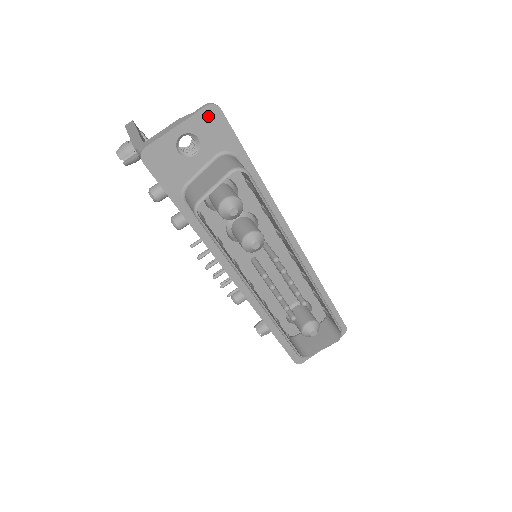
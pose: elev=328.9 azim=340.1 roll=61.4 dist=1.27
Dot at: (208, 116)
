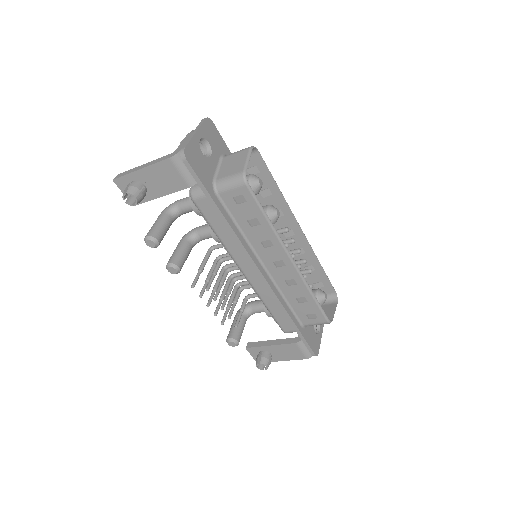
Dot at: (208, 126)
